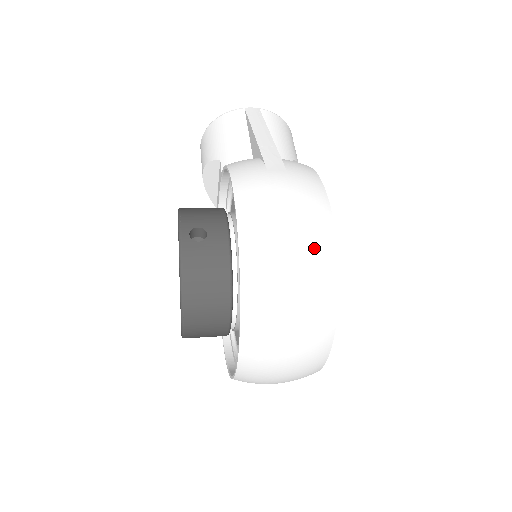
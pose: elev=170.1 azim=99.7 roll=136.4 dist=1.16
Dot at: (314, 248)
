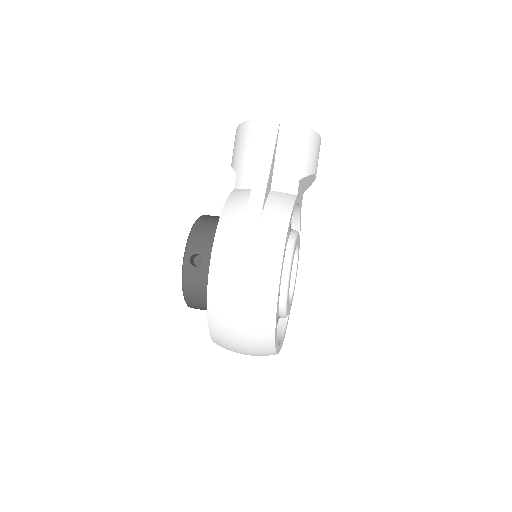
Dot at: (257, 308)
